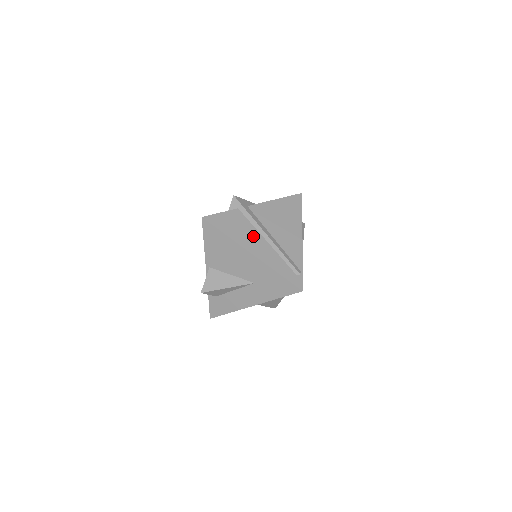
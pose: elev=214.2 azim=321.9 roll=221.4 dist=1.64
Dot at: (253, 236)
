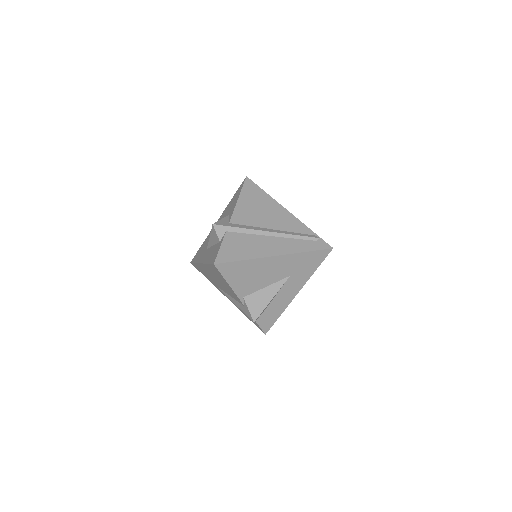
Dot at: (261, 242)
